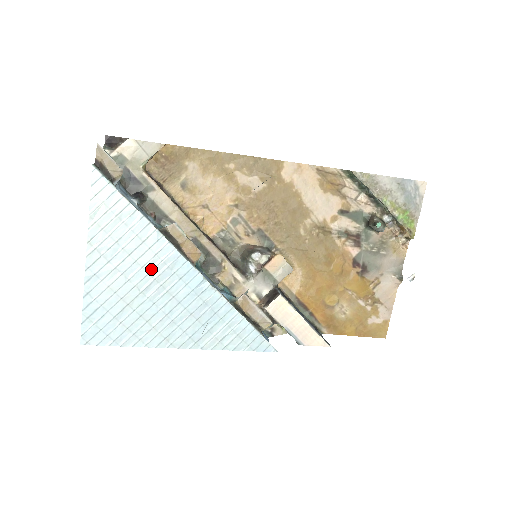
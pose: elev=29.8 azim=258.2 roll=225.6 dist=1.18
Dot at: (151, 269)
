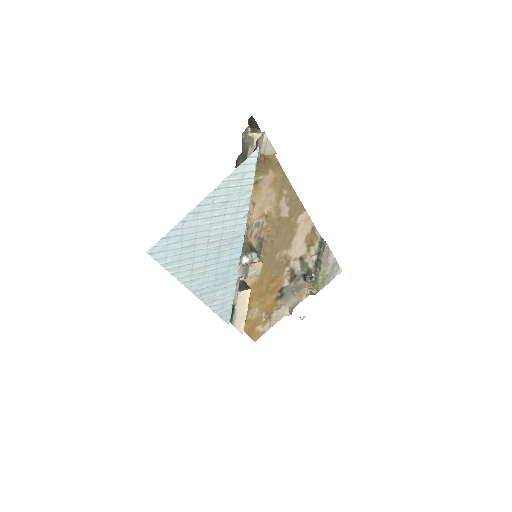
Dot at: (225, 232)
